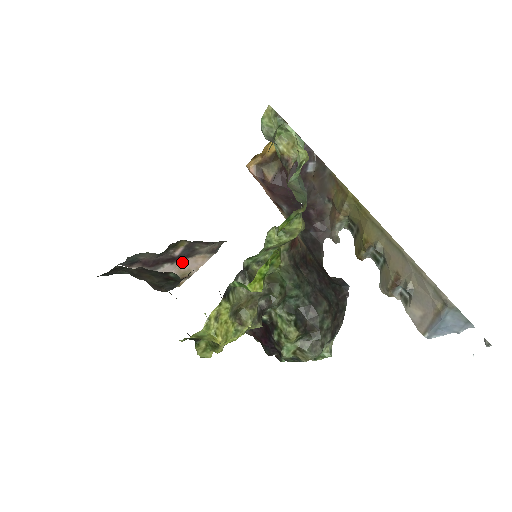
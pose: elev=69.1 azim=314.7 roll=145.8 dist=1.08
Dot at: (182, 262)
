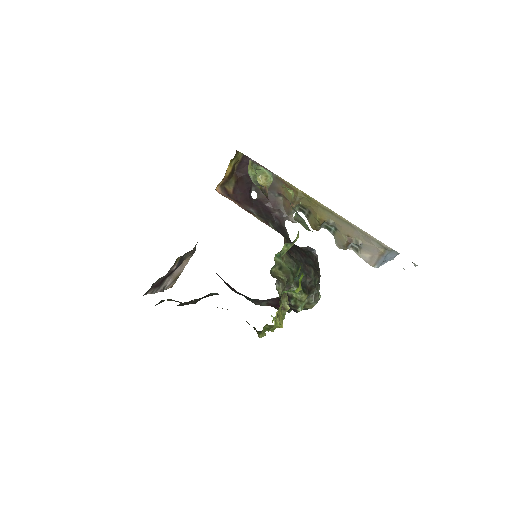
Dot at: (175, 271)
